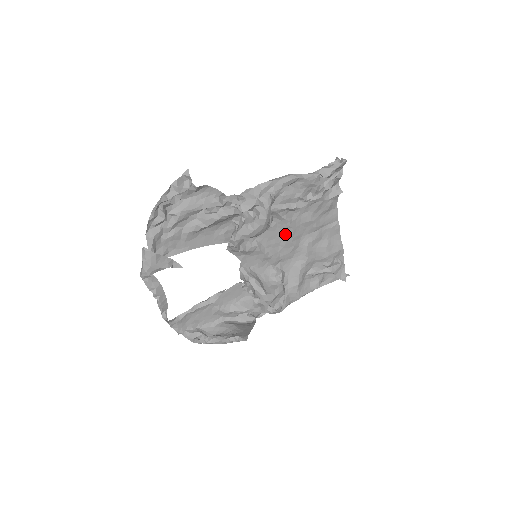
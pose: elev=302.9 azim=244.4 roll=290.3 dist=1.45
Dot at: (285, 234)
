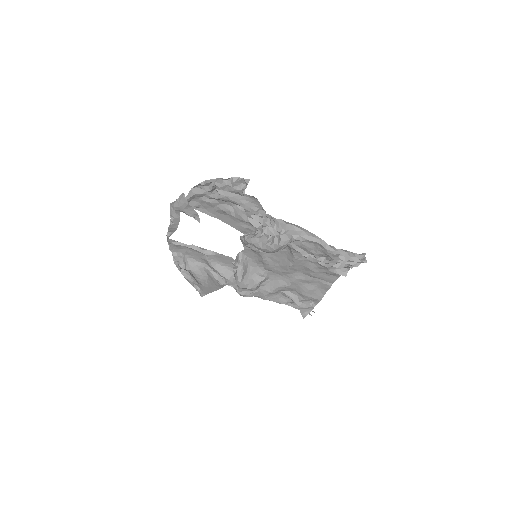
Dot at: (287, 261)
